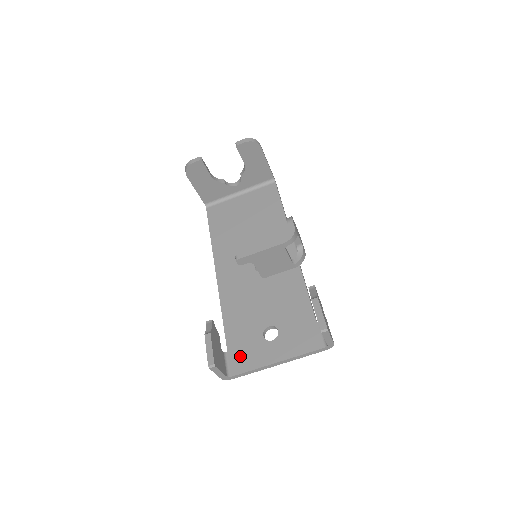
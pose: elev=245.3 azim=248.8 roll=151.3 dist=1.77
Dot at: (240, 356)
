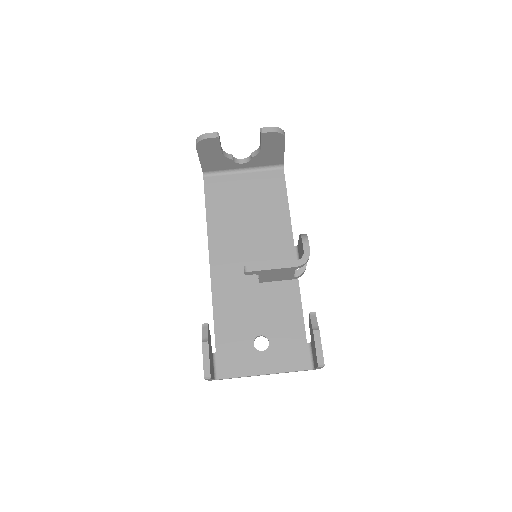
Dot at: (229, 360)
